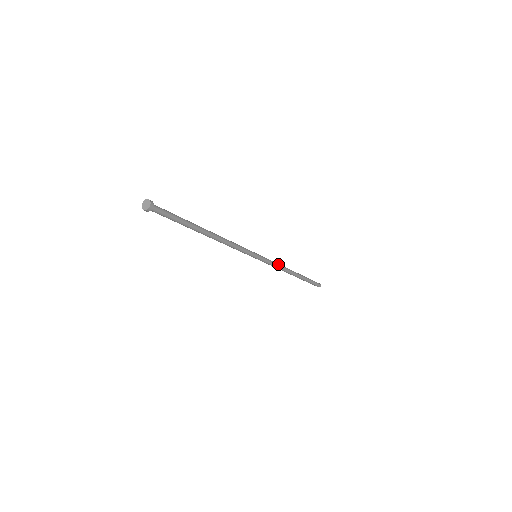
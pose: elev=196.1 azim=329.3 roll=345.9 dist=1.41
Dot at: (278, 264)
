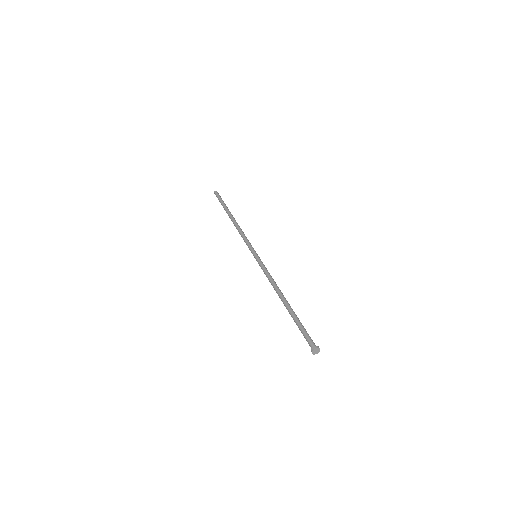
Dot at: occluded
